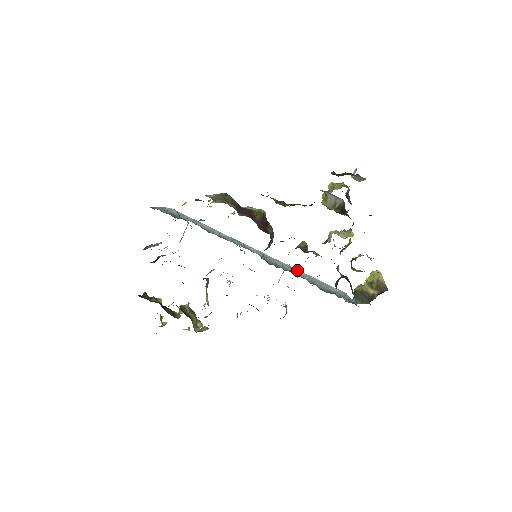
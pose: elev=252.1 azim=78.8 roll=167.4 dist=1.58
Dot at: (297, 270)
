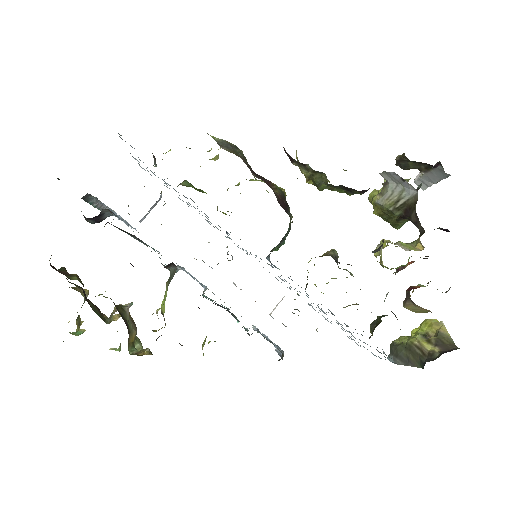
Dot at: occluded
